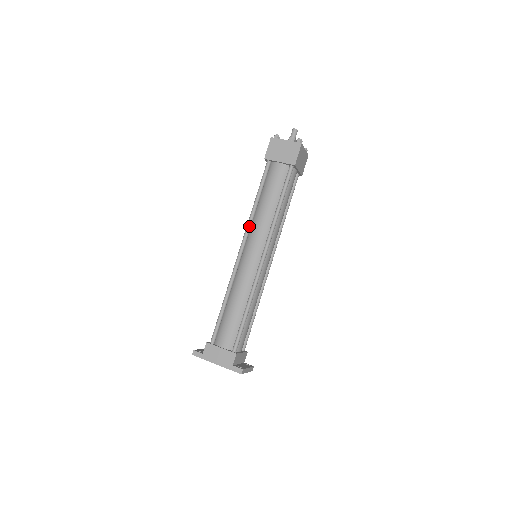
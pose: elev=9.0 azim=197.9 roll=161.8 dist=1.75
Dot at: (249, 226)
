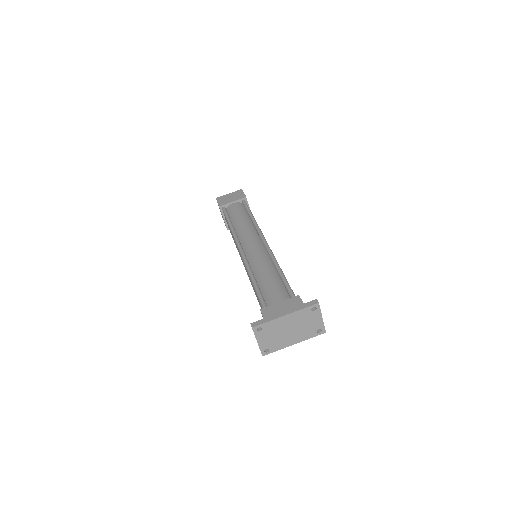
Dot at: (236, 236)
